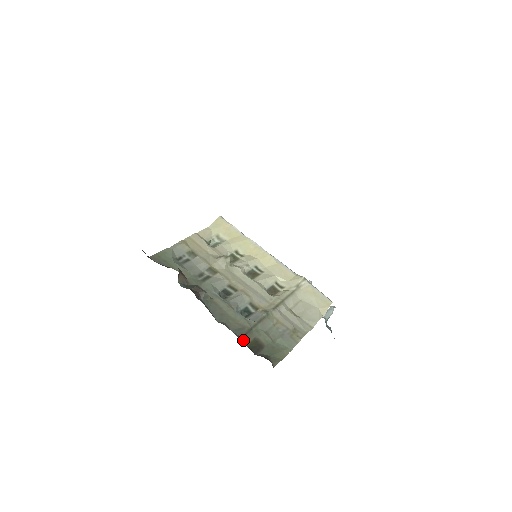
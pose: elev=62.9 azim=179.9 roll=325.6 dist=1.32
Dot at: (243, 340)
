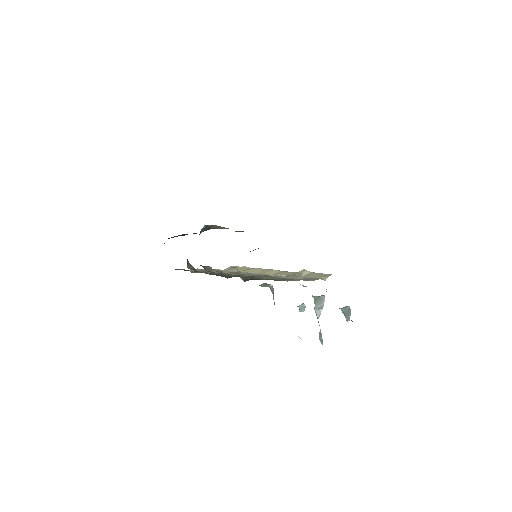
Dot at: occluded
